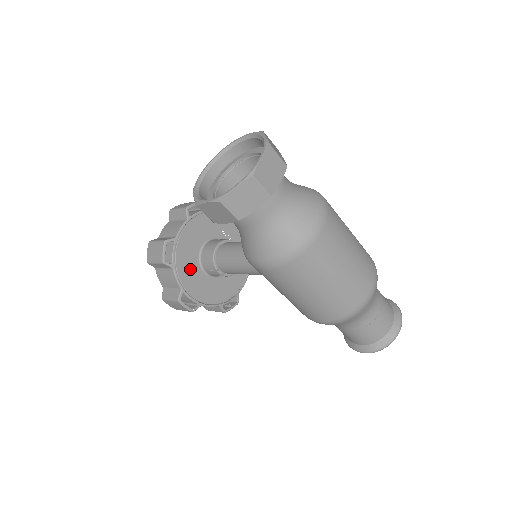
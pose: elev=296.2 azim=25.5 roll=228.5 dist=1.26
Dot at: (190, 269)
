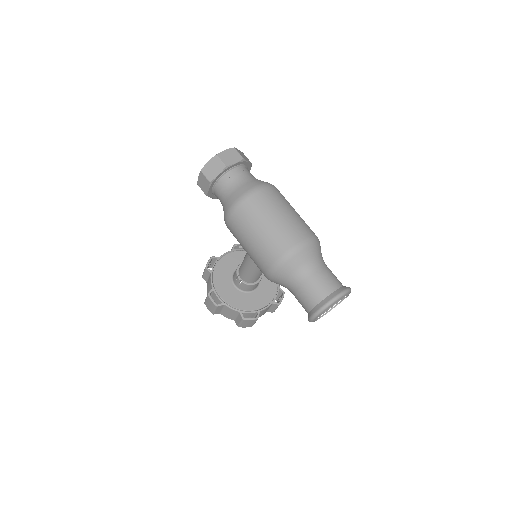
Dot at: (223, 278)
